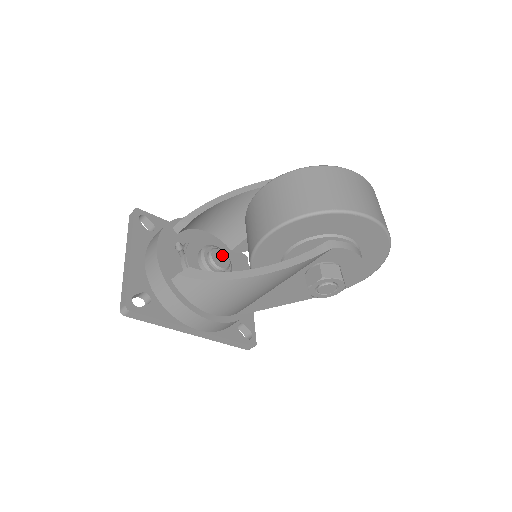
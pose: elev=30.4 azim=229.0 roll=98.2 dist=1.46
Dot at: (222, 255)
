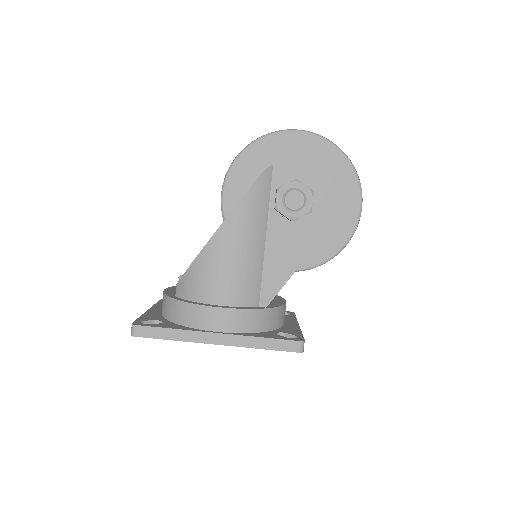
Dot at: occluded
